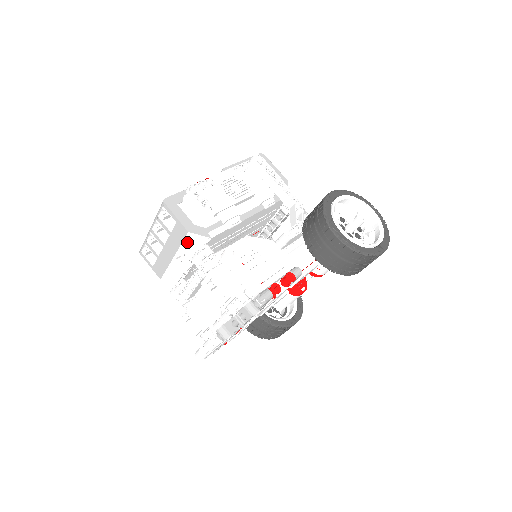
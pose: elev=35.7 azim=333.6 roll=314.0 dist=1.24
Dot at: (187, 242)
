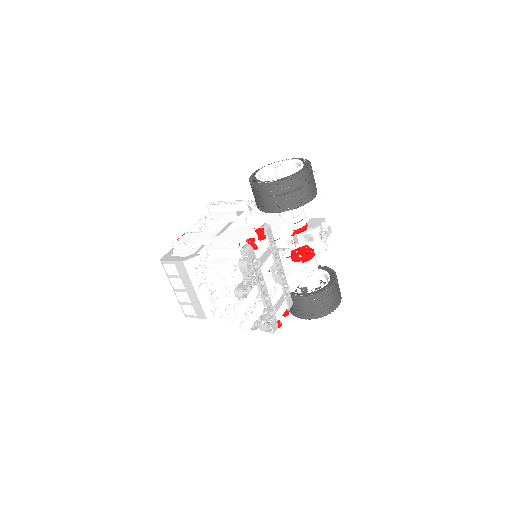
Dot at: (190, 271)
